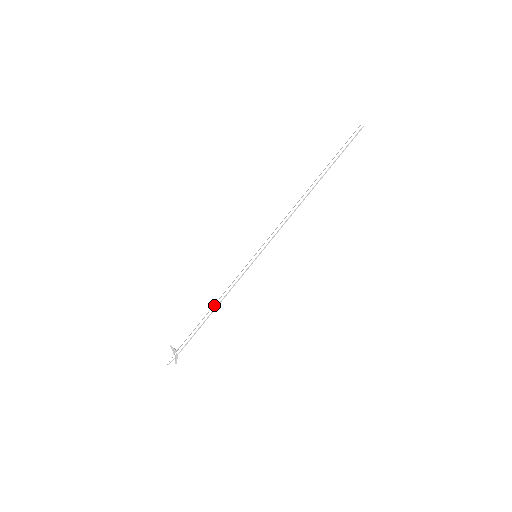
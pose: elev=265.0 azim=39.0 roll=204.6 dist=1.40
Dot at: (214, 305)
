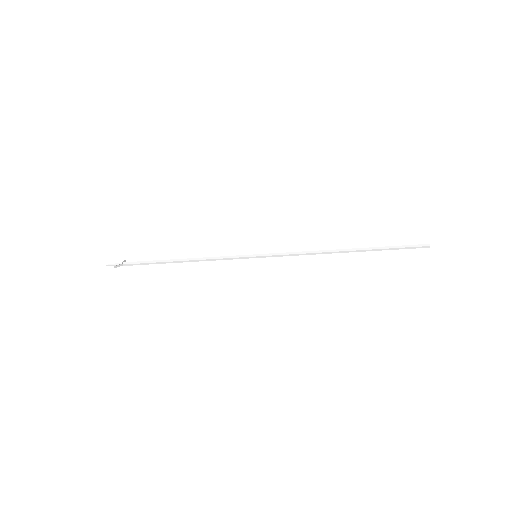
Dot at: (188, 258)
